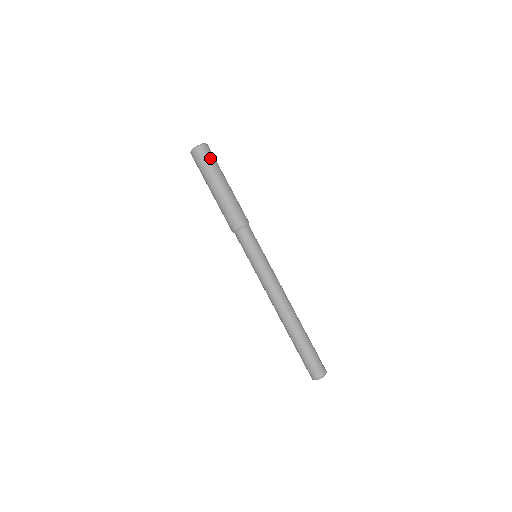
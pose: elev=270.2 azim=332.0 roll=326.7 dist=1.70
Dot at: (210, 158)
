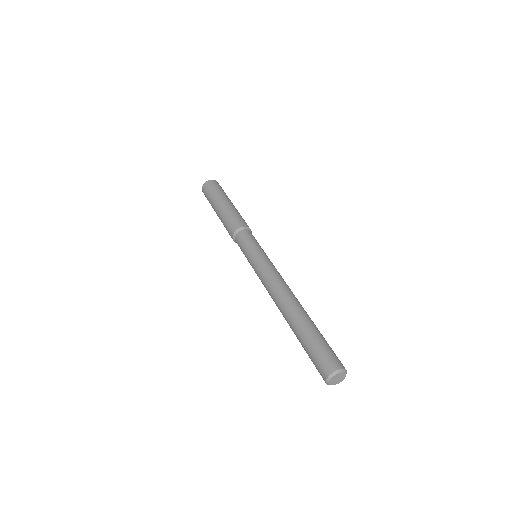
Dot at: occluded
